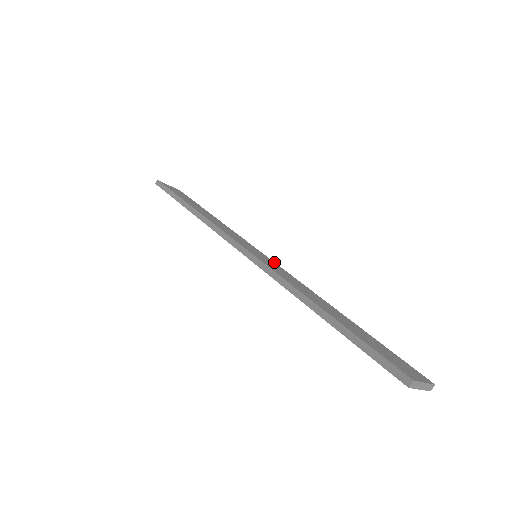
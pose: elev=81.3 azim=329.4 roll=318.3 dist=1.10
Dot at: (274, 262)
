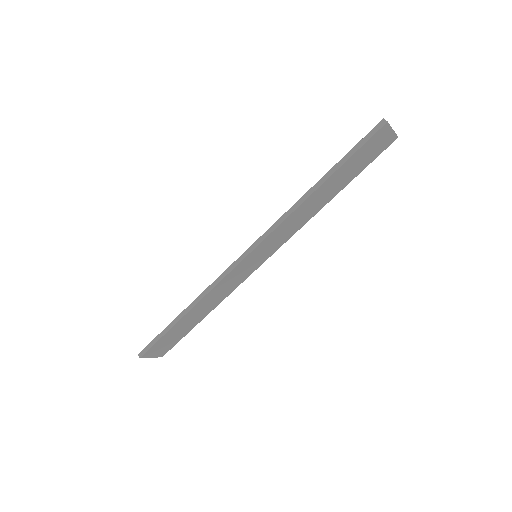
Dot at: occluded
